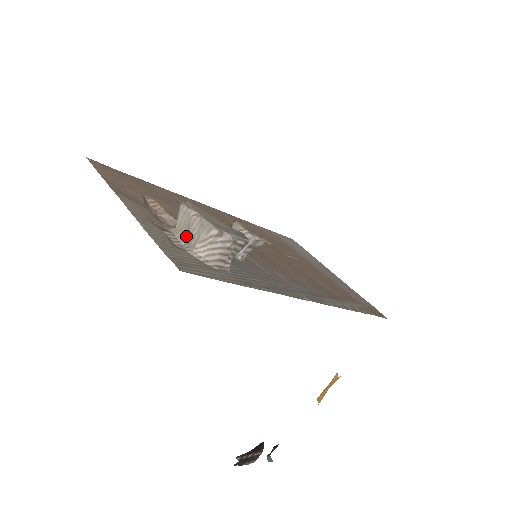
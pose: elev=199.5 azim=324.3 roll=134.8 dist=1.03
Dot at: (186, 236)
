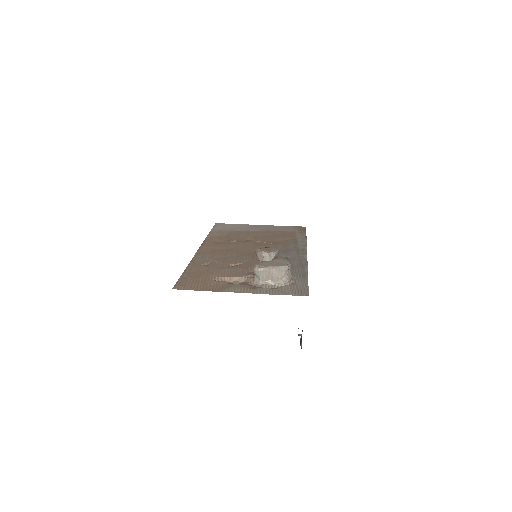
Dot at: (272, 280)
